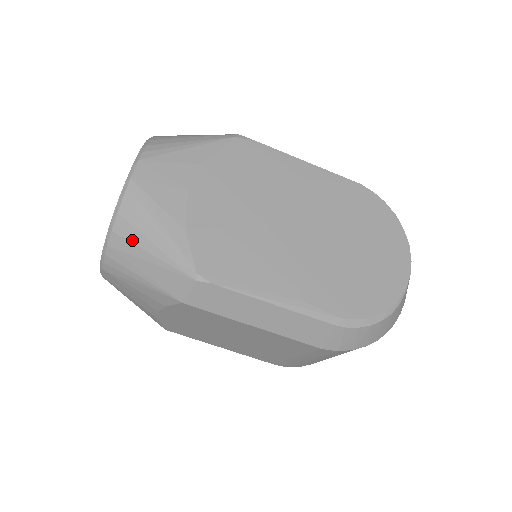
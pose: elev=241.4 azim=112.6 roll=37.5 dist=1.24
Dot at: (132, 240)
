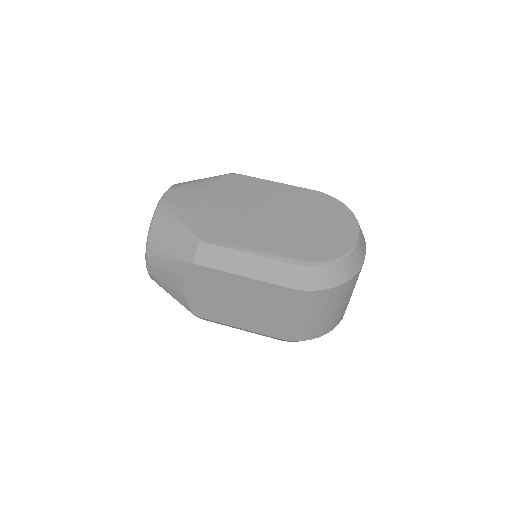
Dot at: (162, 231)
